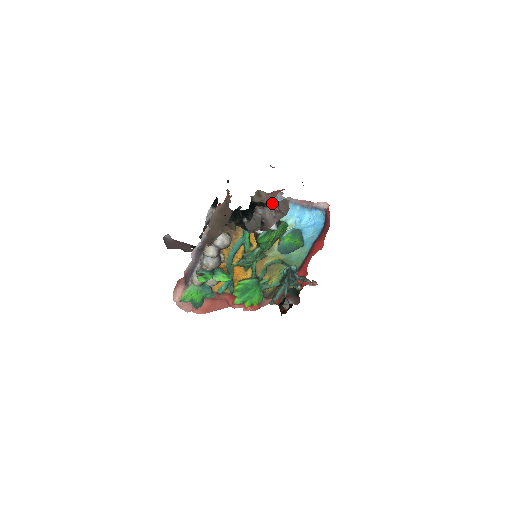
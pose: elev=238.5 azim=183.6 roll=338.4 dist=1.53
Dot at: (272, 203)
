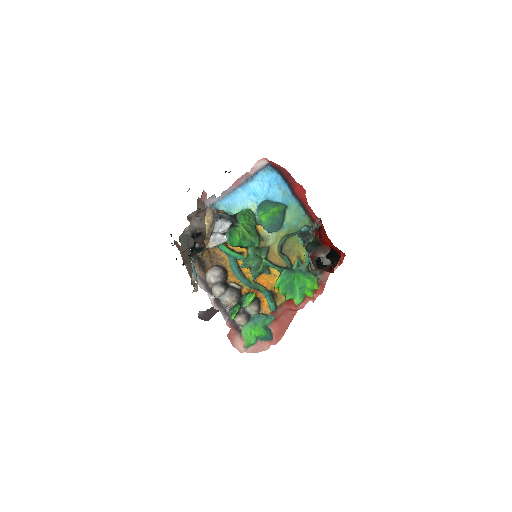
Dot at: occluded
